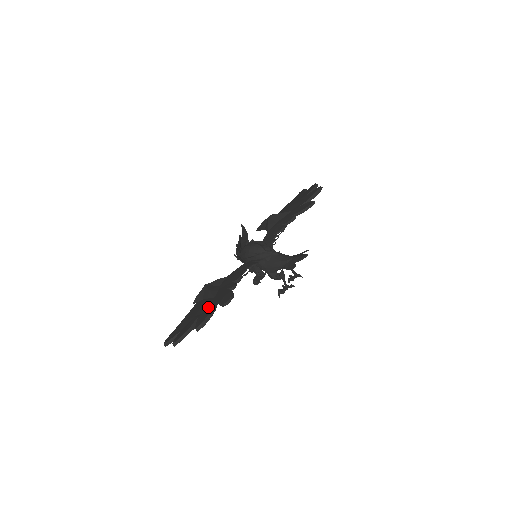
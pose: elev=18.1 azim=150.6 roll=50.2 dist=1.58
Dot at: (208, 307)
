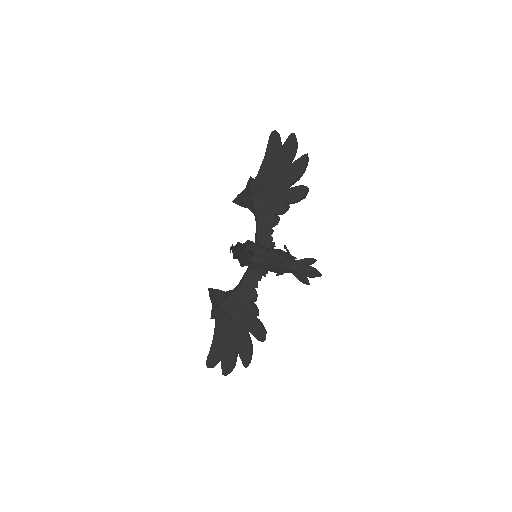
Dot at: (242, 338)
